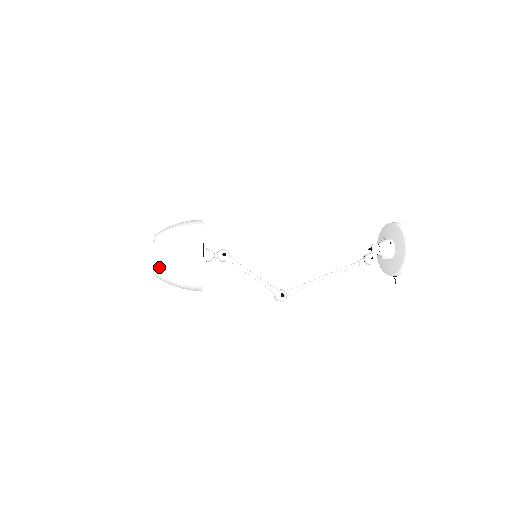
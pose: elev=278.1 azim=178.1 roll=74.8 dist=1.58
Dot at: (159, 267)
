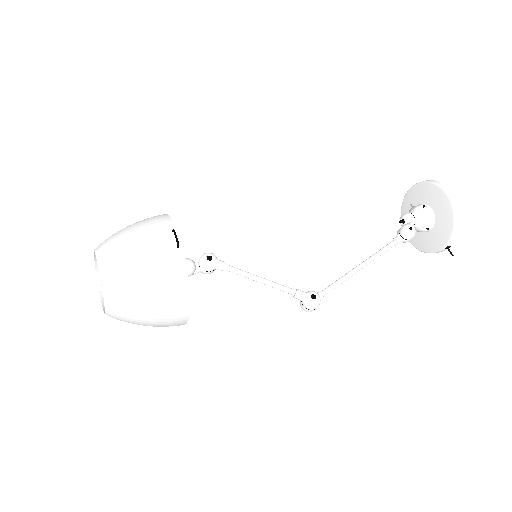
Dot at: (110, 287)
